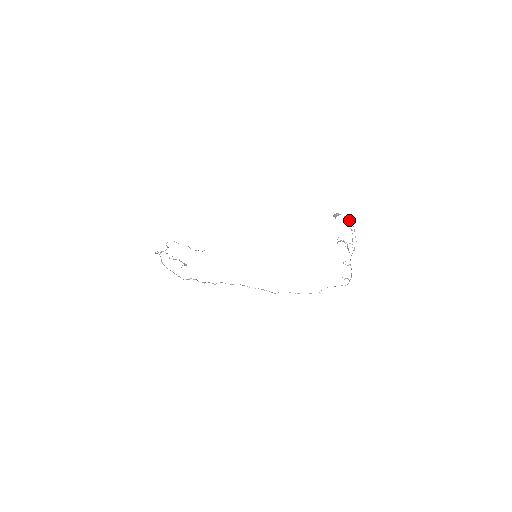
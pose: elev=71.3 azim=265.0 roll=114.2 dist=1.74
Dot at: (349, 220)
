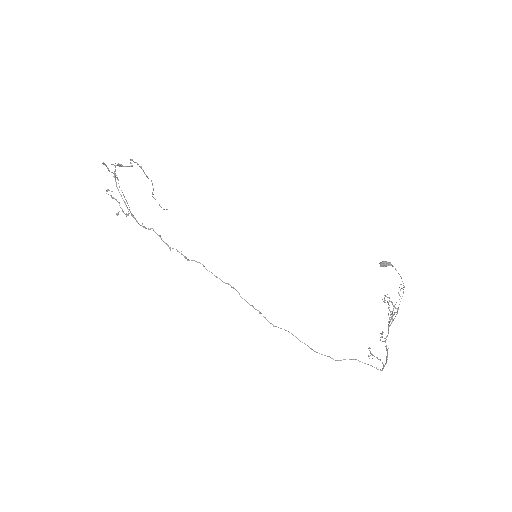
Dot at: occluded
